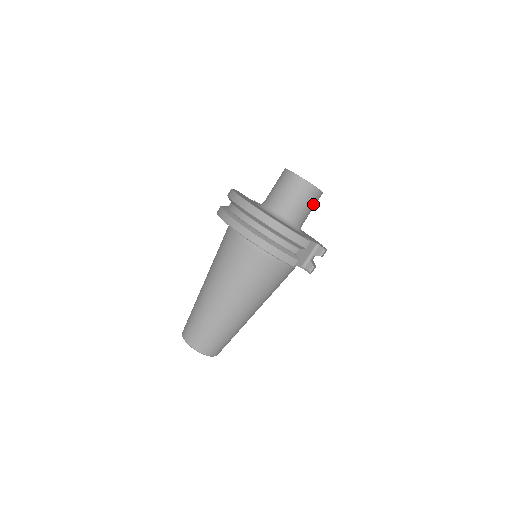
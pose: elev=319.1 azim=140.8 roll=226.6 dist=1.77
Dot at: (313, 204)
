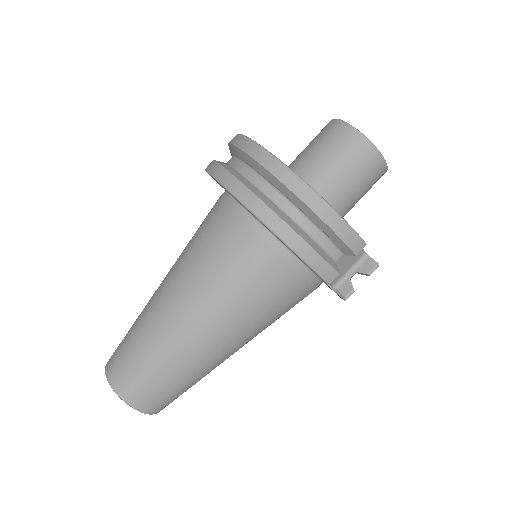
Dot at: (369, 186)
